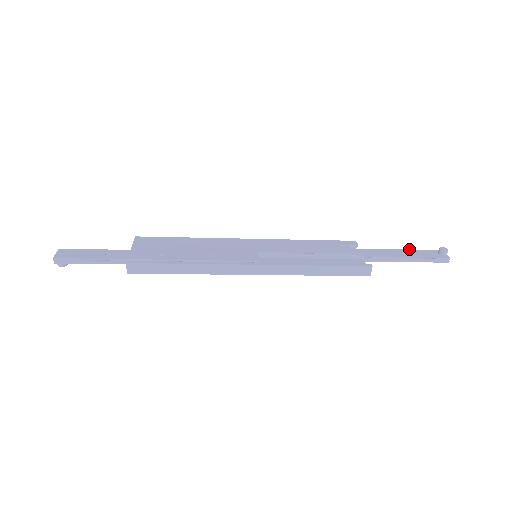
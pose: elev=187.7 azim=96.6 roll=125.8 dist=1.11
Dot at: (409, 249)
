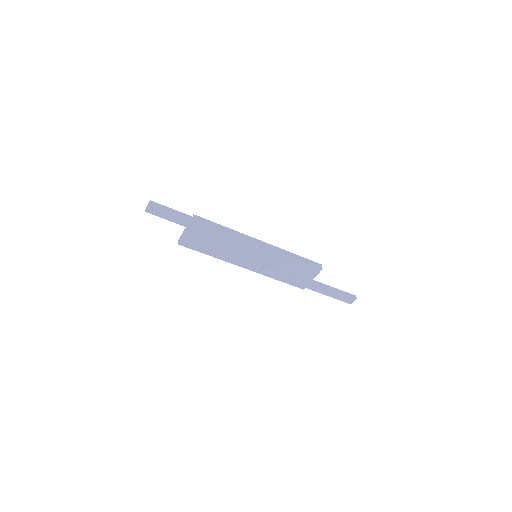
Dot at: (333, 296)
